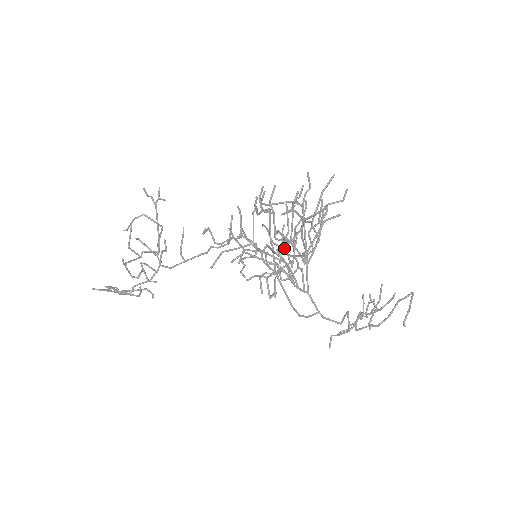
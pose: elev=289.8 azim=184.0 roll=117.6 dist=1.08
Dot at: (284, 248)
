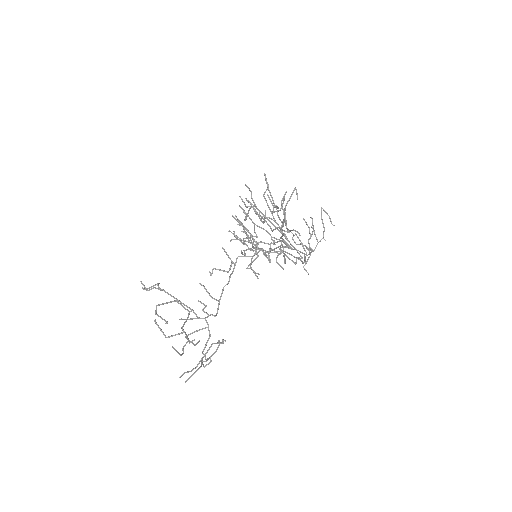
Dot at: occluded
